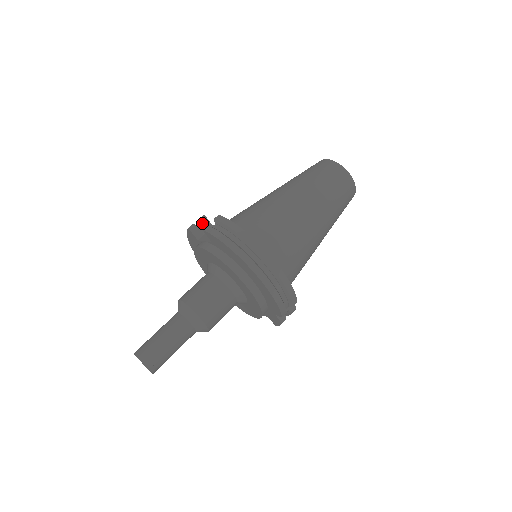
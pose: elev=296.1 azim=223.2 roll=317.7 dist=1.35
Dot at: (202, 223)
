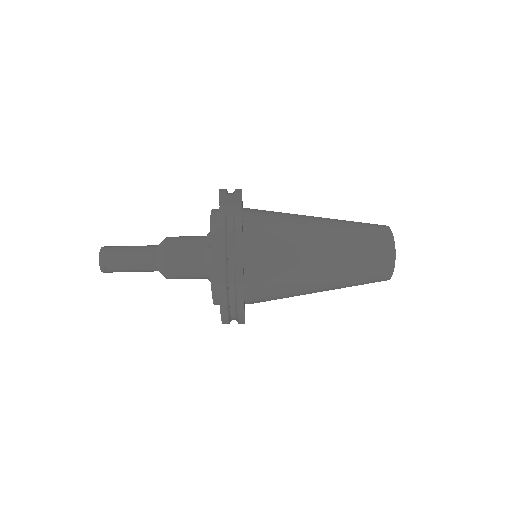
Dot at: (234, 197)
